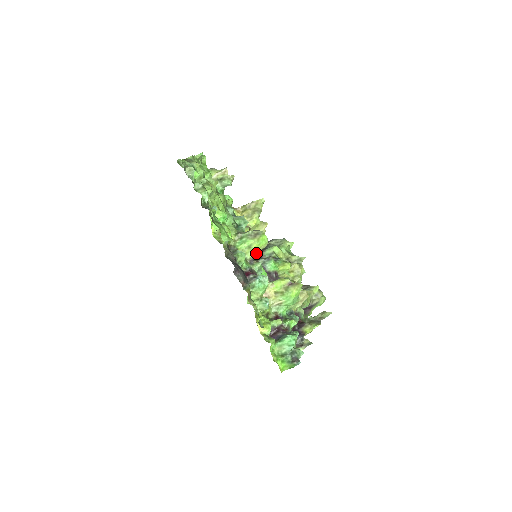
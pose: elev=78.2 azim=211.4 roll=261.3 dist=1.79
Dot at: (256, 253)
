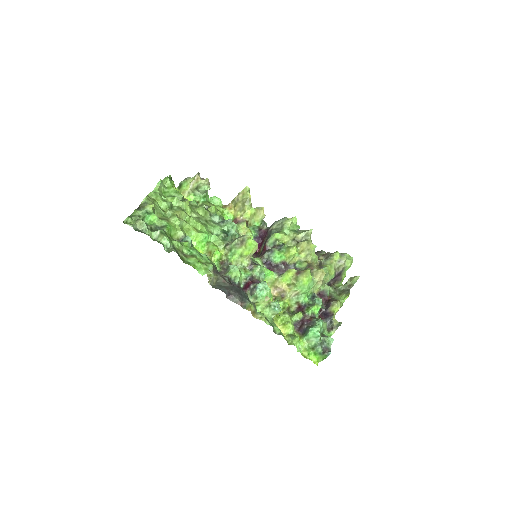
Dot at: (263, 243)
